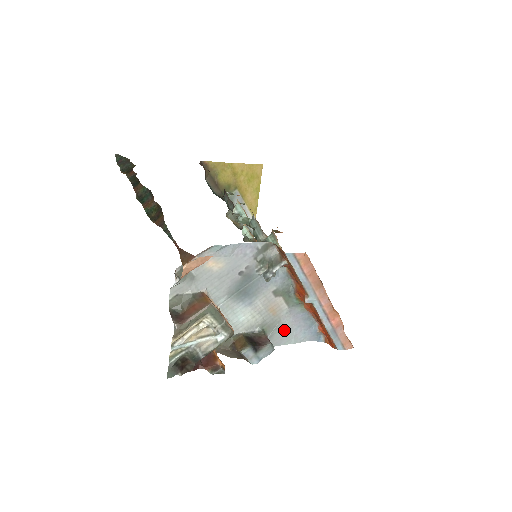
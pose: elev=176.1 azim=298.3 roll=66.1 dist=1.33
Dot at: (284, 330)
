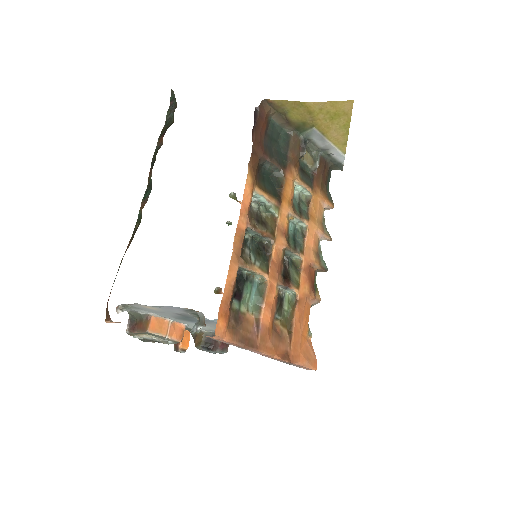
Dot at: occluded
